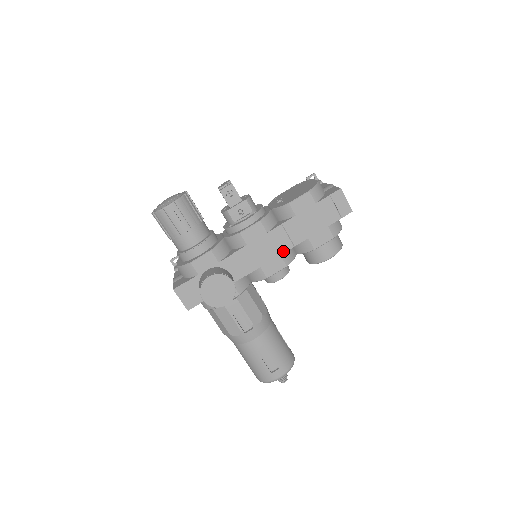
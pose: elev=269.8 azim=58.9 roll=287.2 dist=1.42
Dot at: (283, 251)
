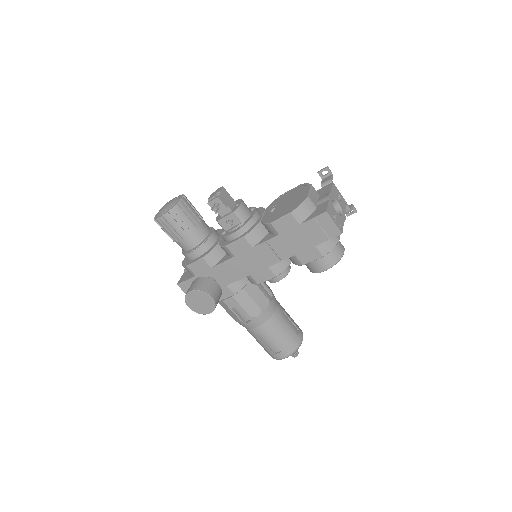
Dot at: (270, 264)
